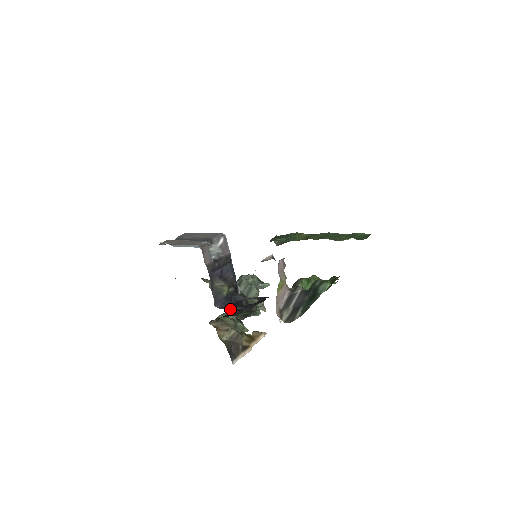
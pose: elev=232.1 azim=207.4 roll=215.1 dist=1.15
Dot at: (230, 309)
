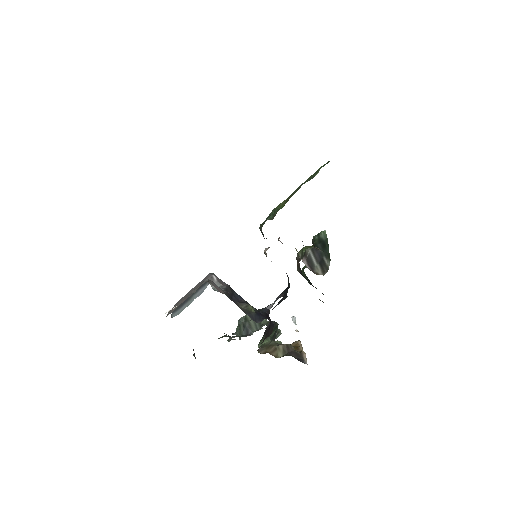
Dot at: occluded
